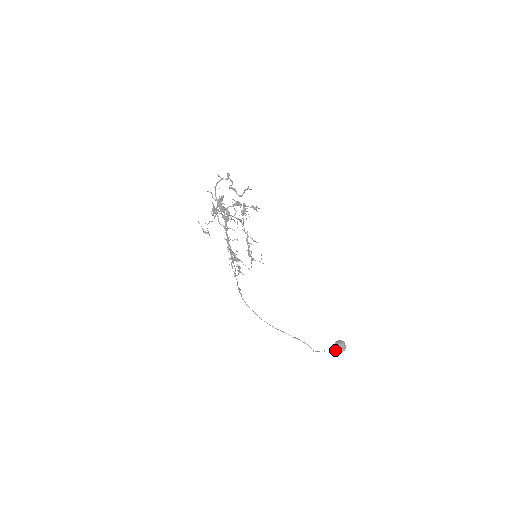
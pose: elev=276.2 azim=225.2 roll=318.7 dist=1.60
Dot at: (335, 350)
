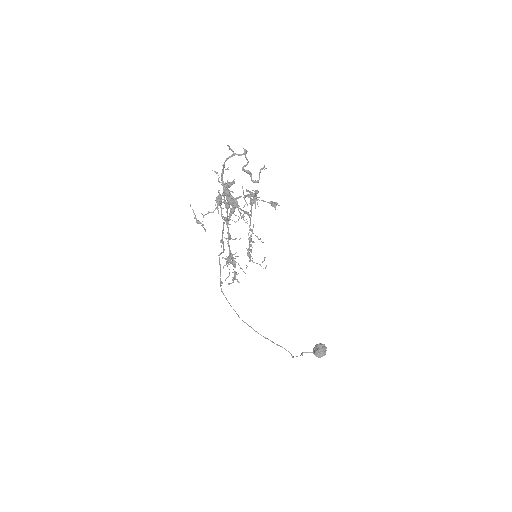
Dot at: (314, 354)
